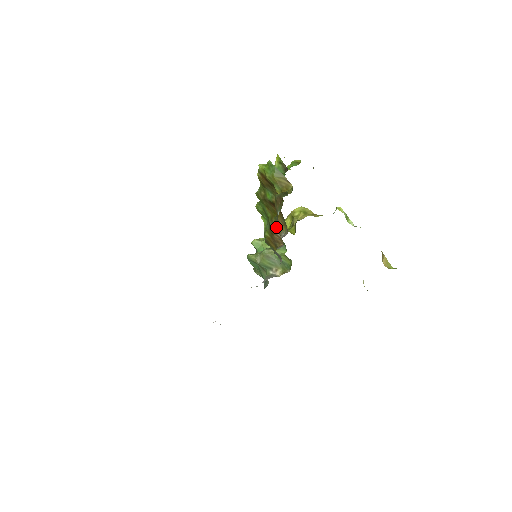
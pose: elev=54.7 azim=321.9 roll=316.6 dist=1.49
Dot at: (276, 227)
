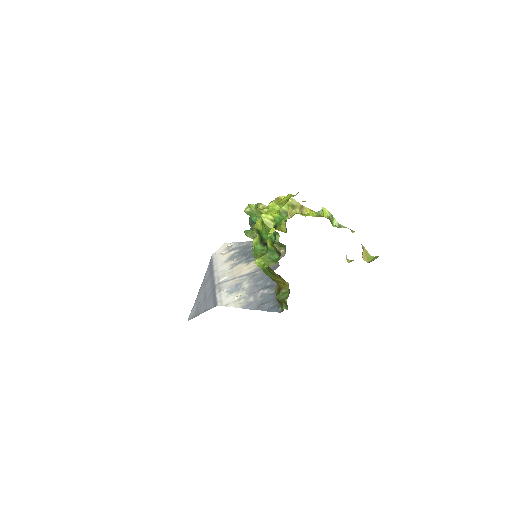
Dot at: occluded
